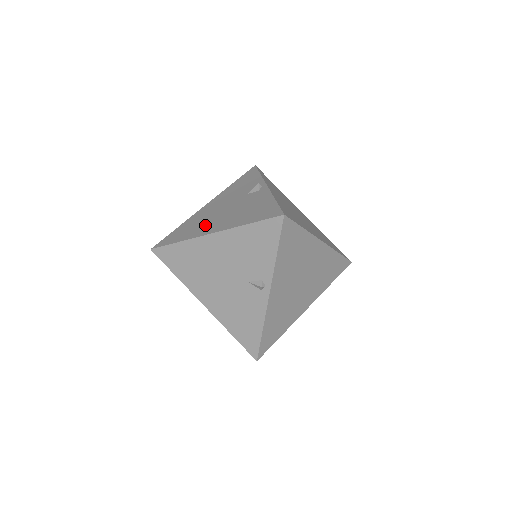
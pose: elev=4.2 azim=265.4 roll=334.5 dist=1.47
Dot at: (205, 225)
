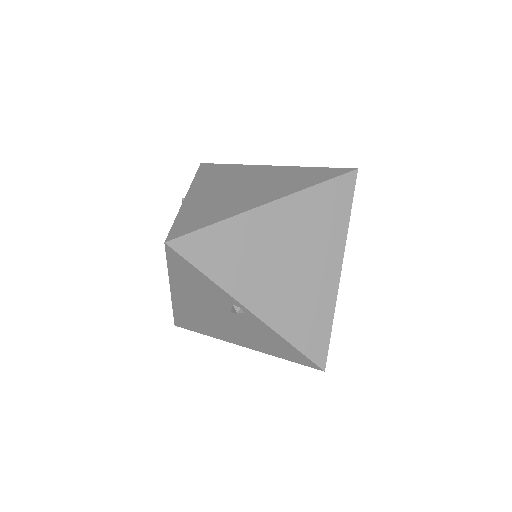
Dot at: occluded
